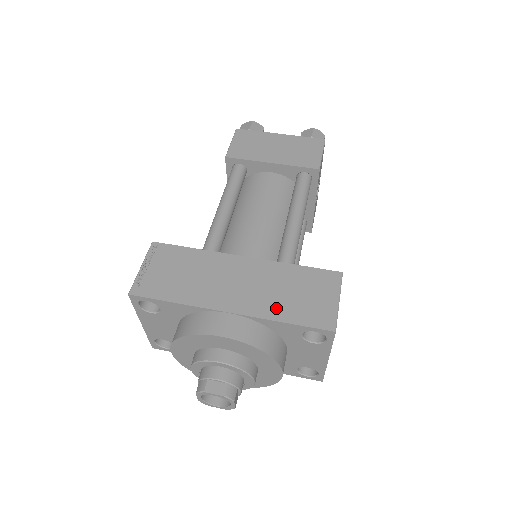
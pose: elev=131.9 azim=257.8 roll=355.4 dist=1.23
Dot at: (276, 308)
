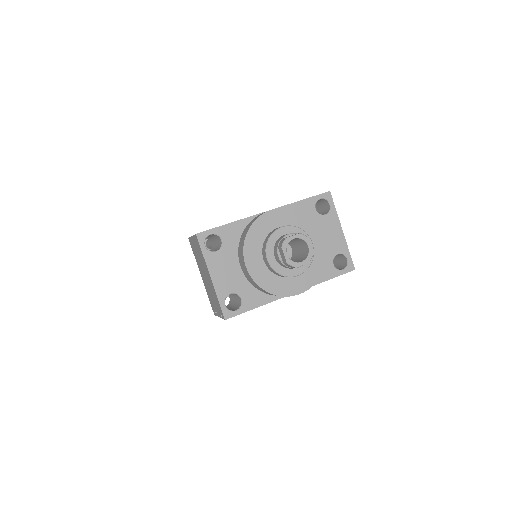
Dot at: occluded
